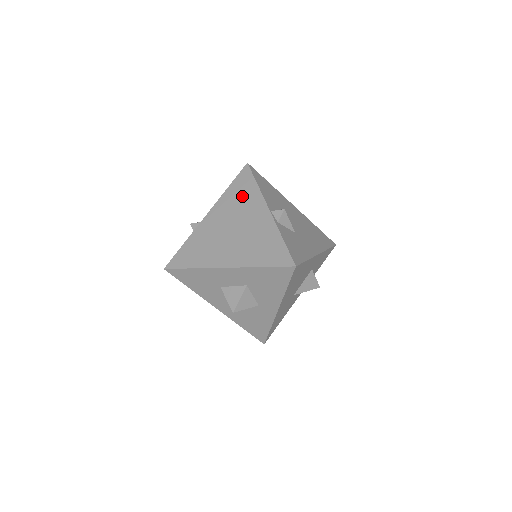
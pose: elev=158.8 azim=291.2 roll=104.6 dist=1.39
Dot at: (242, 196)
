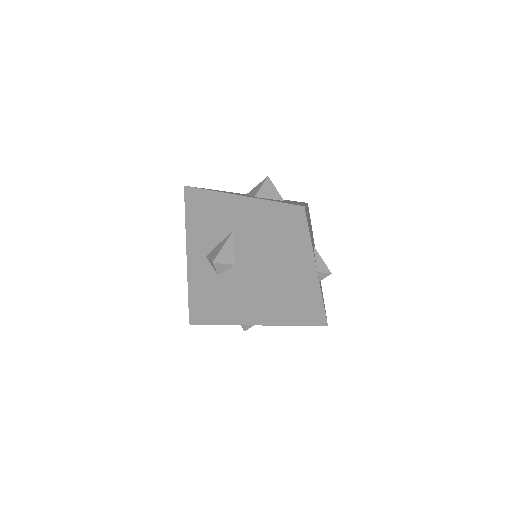
Dot at: (291, 252)
